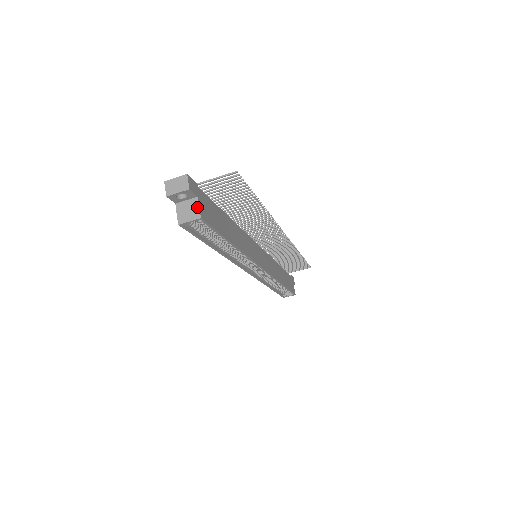
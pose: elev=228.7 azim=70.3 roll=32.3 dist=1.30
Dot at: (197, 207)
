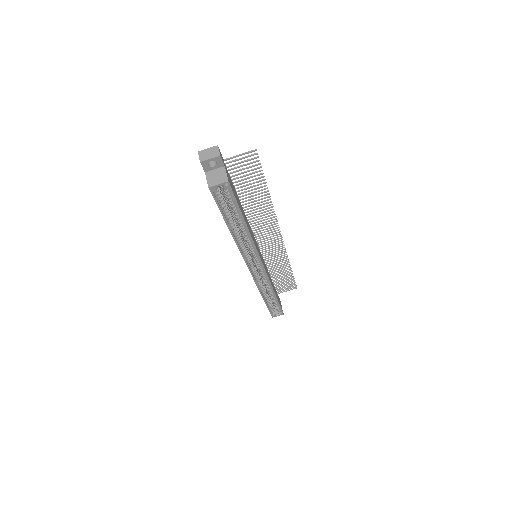
Dot at: (225, 173)
